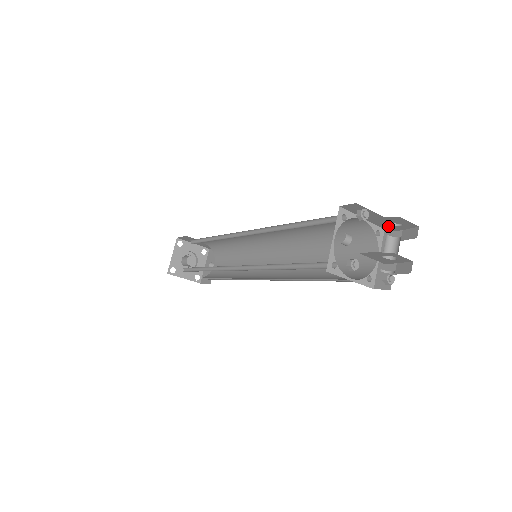
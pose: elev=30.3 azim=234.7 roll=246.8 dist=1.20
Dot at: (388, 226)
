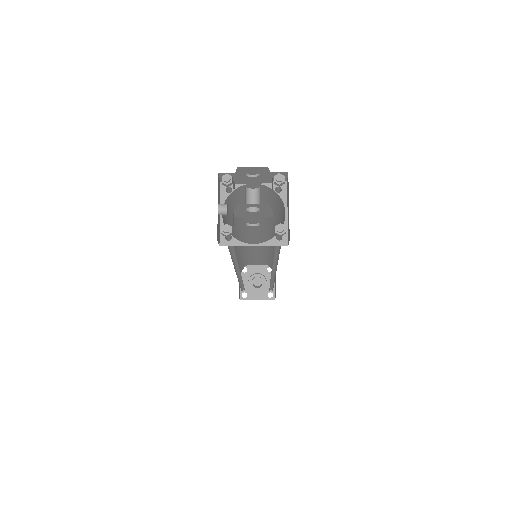
Dot at: (258, 179)
